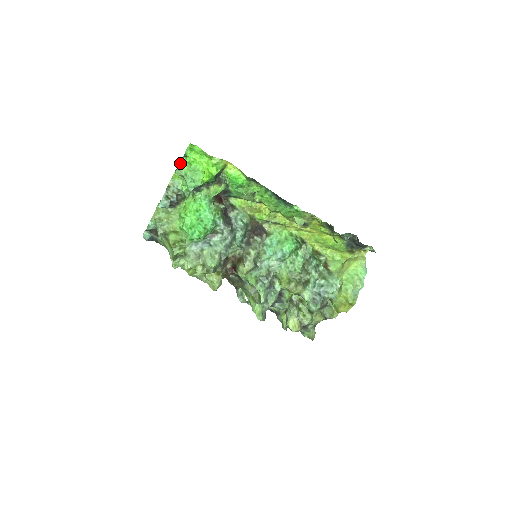
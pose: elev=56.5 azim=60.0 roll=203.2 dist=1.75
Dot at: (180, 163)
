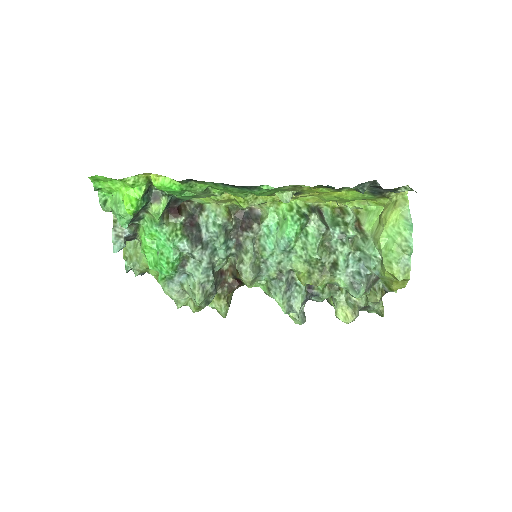
Dot at: (99, 199)
